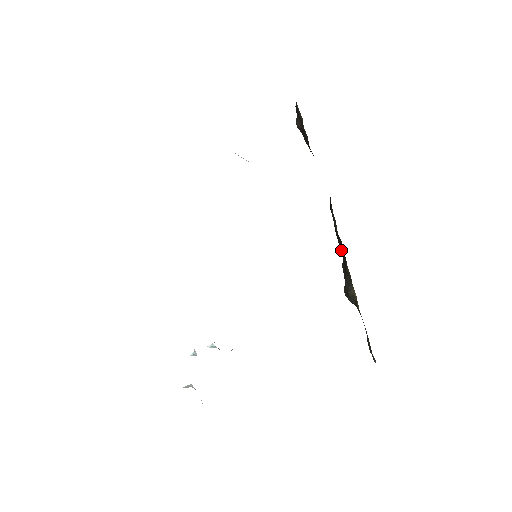
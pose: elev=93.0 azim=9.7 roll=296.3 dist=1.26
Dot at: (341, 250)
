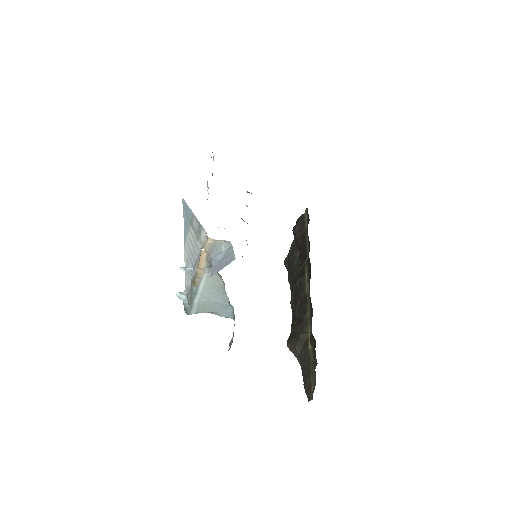
Dot at: (299, 308)
